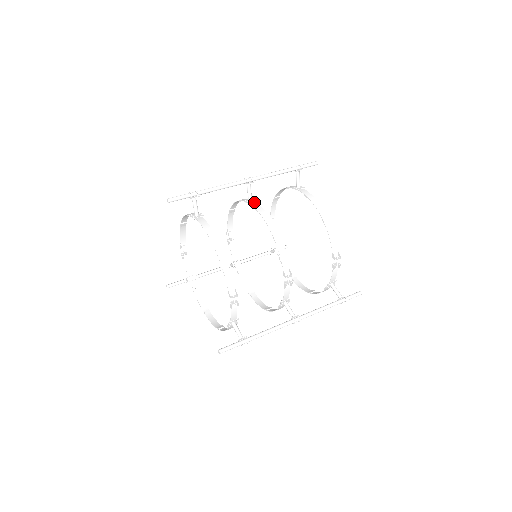
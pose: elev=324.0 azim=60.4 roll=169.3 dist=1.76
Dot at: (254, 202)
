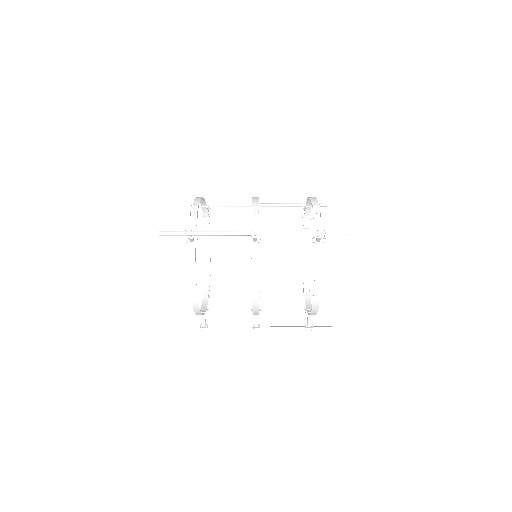
Dot at: occluded
